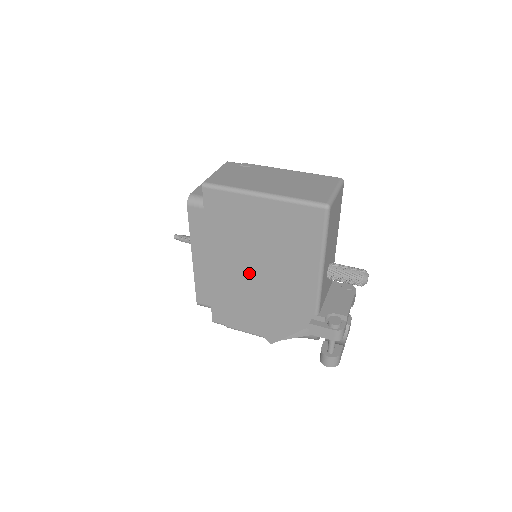
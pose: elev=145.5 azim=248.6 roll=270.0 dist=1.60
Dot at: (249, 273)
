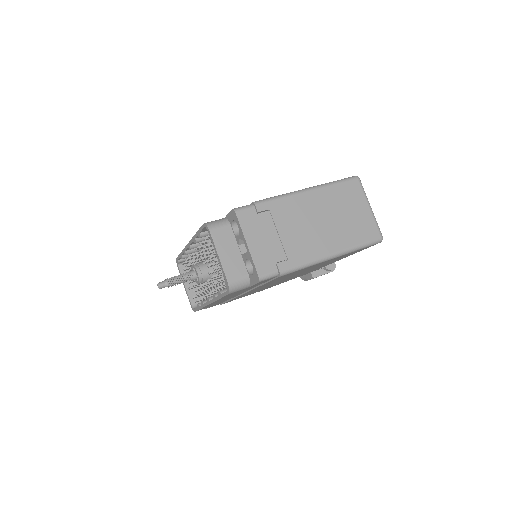
Dot at: occluded
